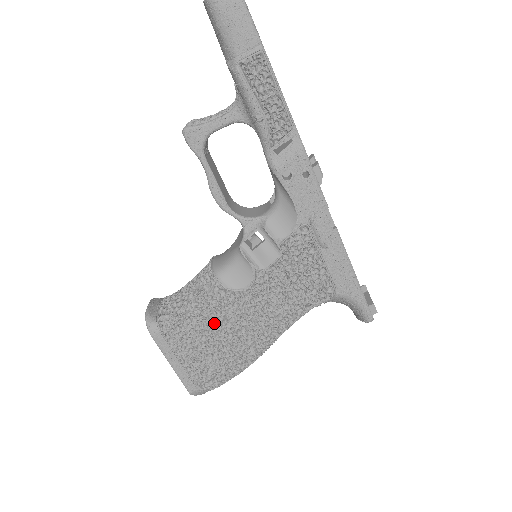
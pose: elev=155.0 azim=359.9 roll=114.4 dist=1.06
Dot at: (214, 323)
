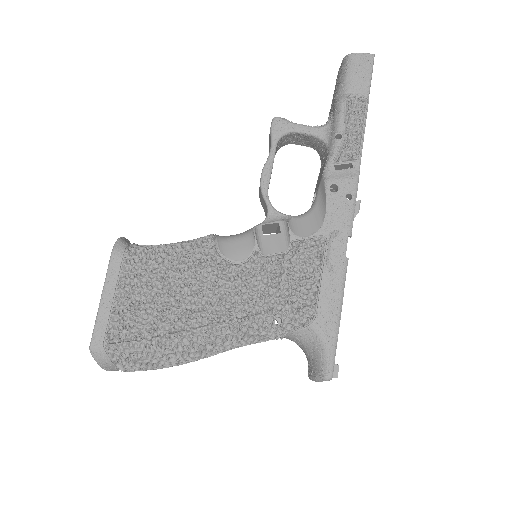
Dot at: (181, 278)
